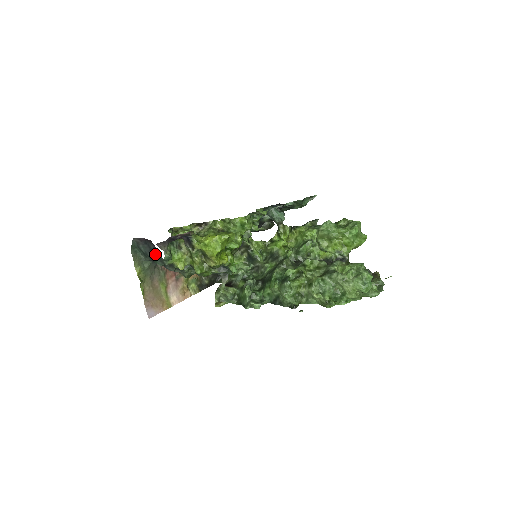
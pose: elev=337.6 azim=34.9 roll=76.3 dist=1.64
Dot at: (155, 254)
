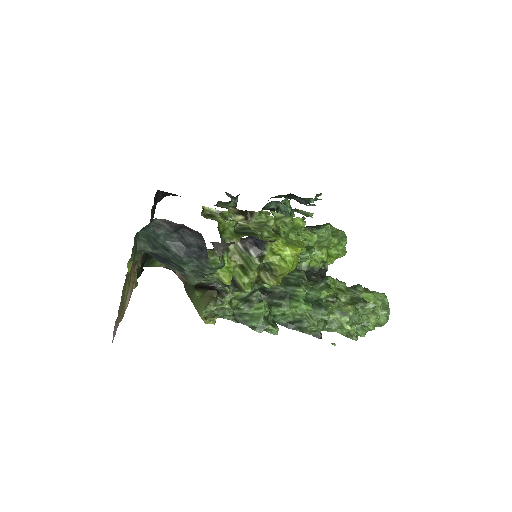
Dot at: (193, 254)
